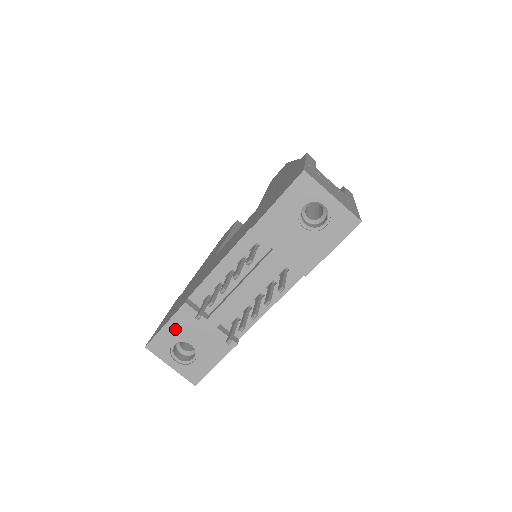
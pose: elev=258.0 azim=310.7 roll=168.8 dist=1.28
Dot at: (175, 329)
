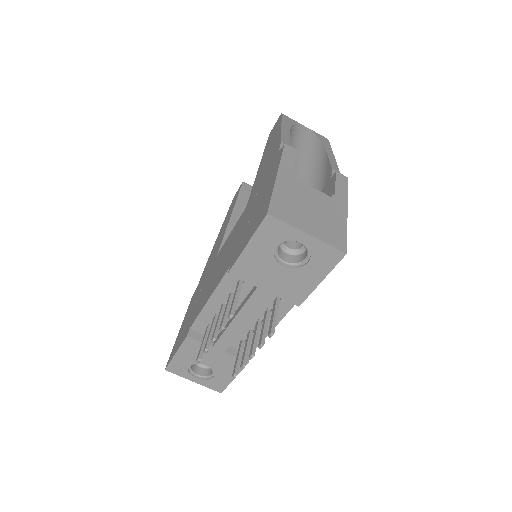
Dot at: (186, 356)
